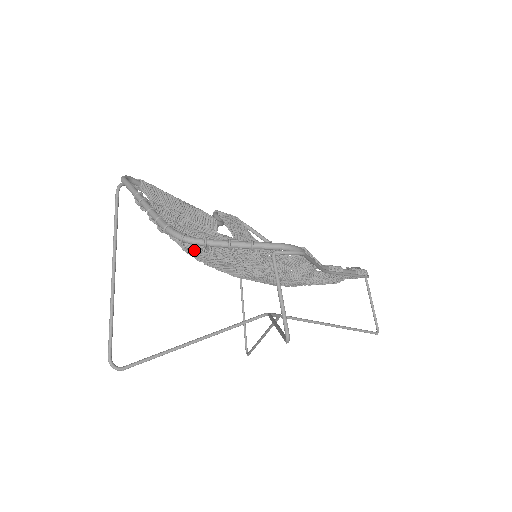
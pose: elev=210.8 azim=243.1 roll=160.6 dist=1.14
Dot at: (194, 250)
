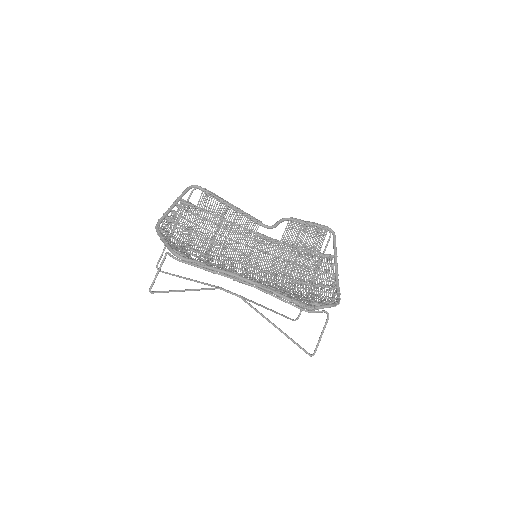
Dot at: (167, 235)
